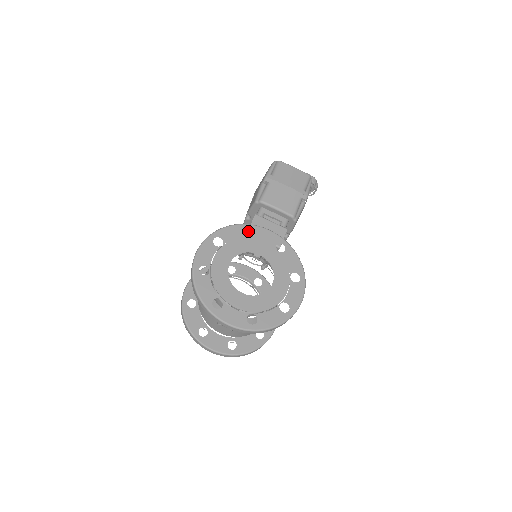
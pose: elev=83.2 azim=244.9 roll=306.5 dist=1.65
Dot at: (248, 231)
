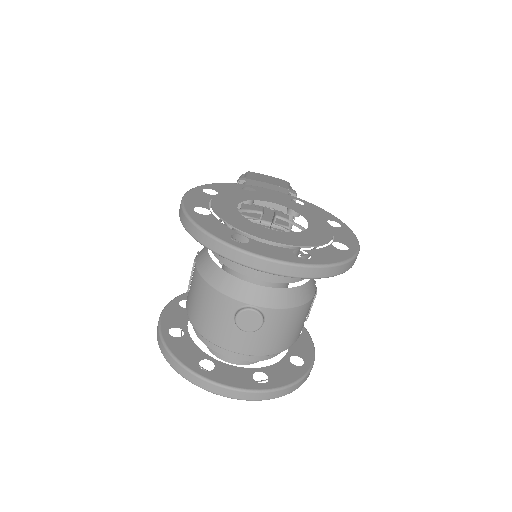
Dot at: occluded
